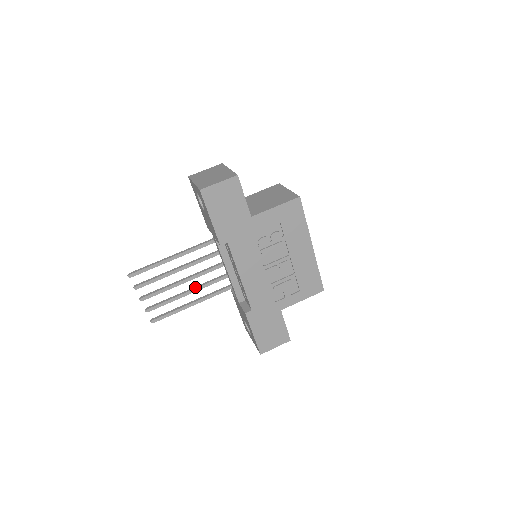
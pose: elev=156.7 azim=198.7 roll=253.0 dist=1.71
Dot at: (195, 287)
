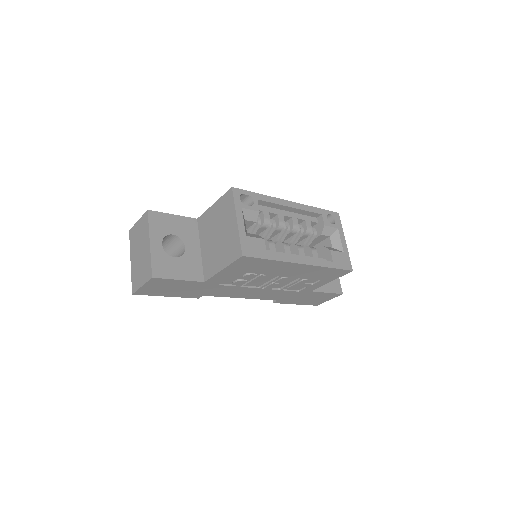
Dot at: occluded
